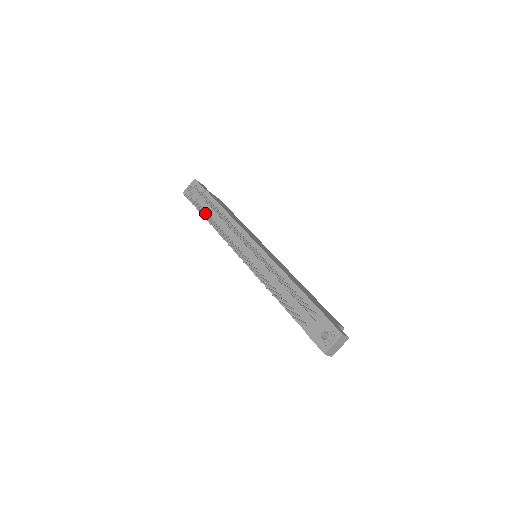
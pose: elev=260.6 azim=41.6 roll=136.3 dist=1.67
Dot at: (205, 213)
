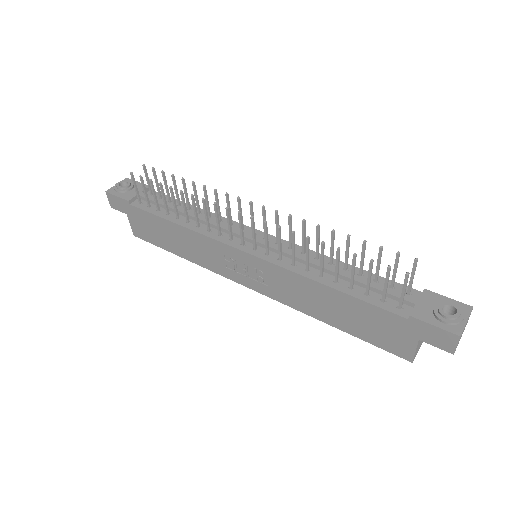
Dot at: (165, 200)
